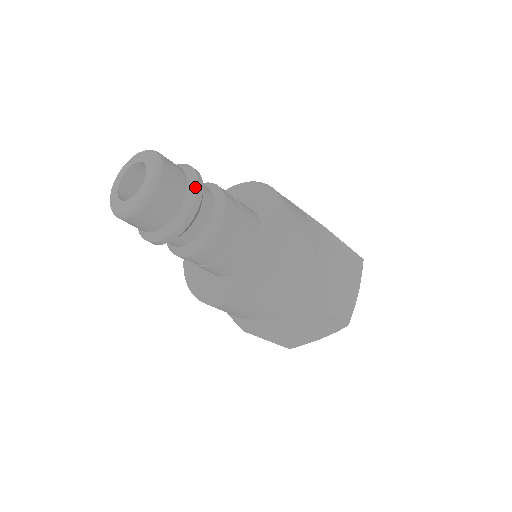
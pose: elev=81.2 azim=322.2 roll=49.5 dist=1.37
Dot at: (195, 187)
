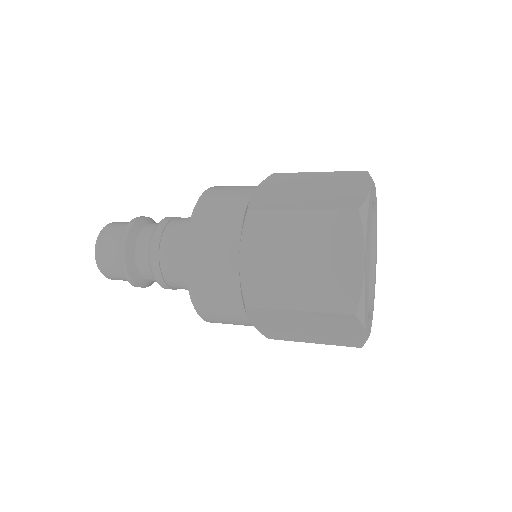
Dot at: occluded
